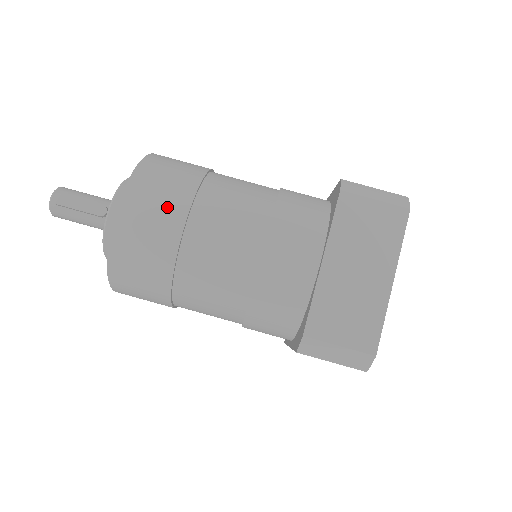
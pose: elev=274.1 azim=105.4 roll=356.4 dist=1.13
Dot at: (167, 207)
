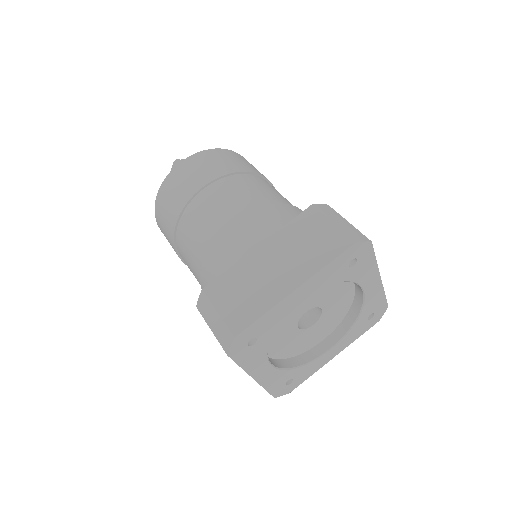
Dot at: (204, 173)
